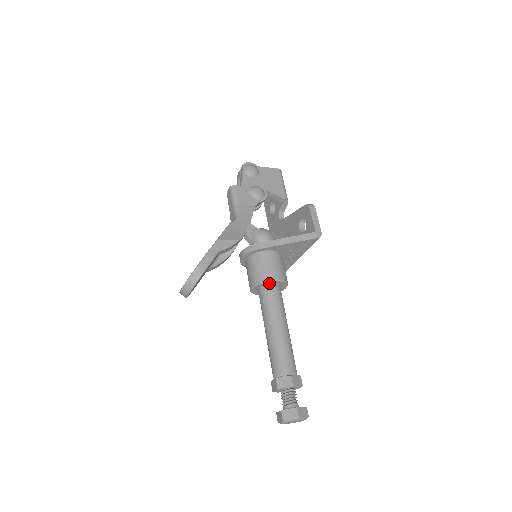
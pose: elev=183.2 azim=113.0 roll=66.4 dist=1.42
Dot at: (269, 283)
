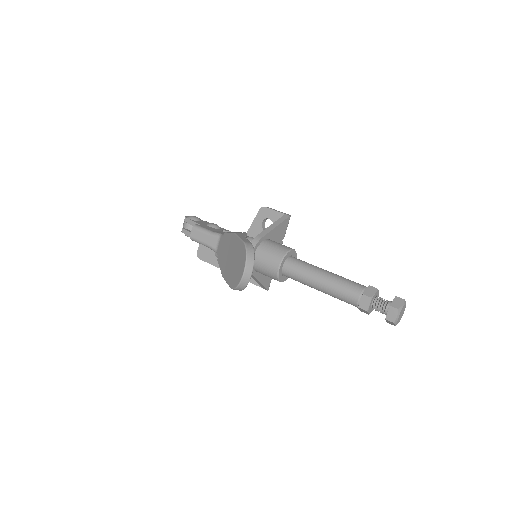
Dot at: (289, 255)
